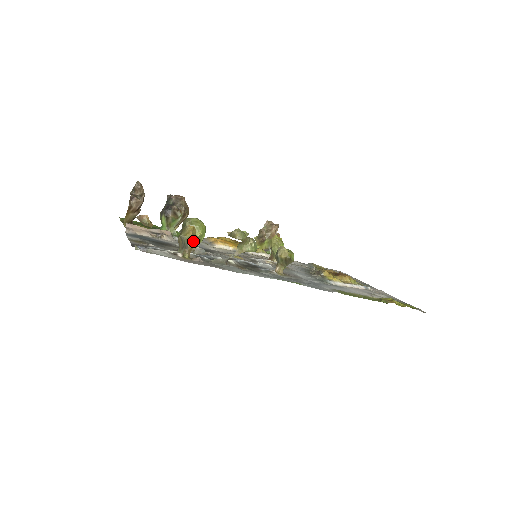
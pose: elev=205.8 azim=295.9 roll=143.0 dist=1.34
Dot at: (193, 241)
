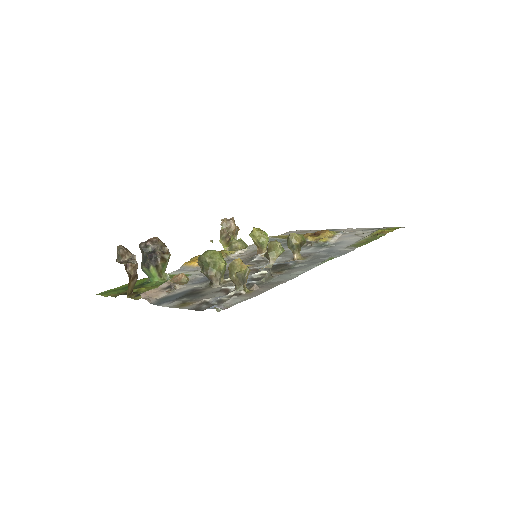
Dot at: (248, 272)
